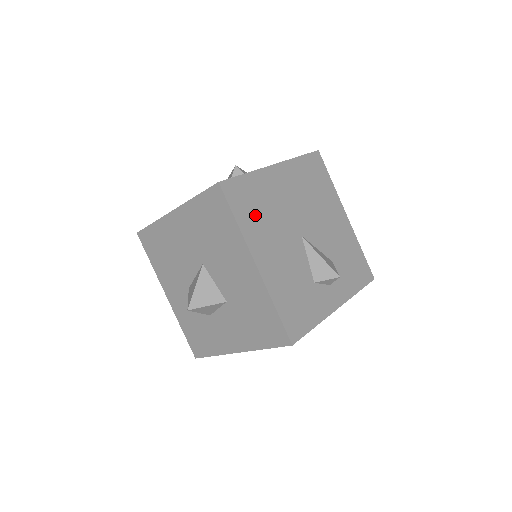
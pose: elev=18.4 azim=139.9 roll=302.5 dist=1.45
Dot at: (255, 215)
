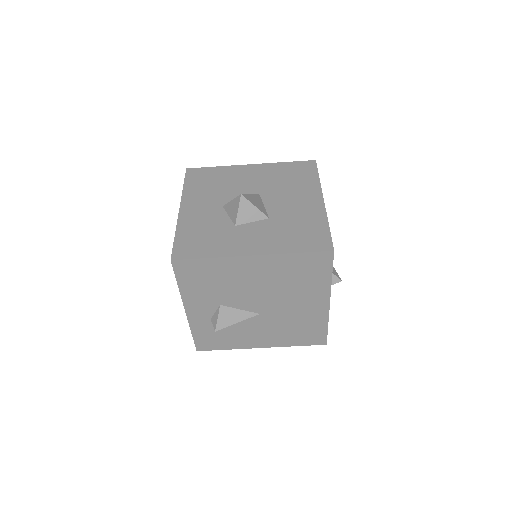
Dot at: occluded
